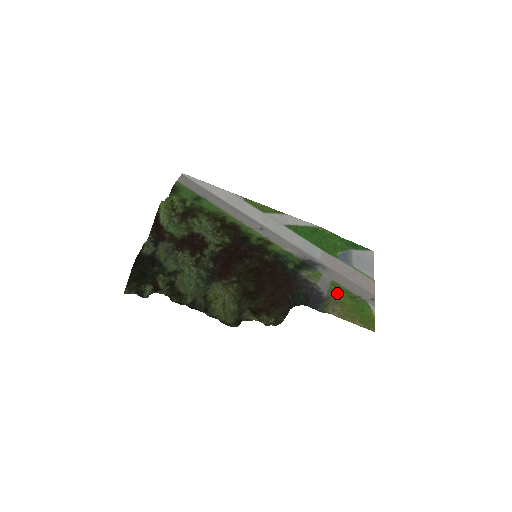
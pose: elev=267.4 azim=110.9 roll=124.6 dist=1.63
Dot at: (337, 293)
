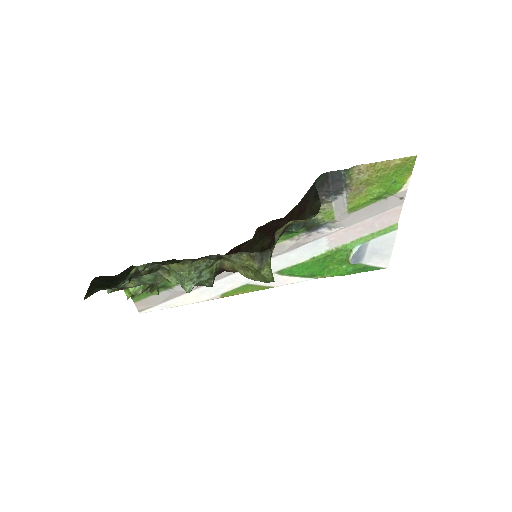
Dot at: (358, 197)
